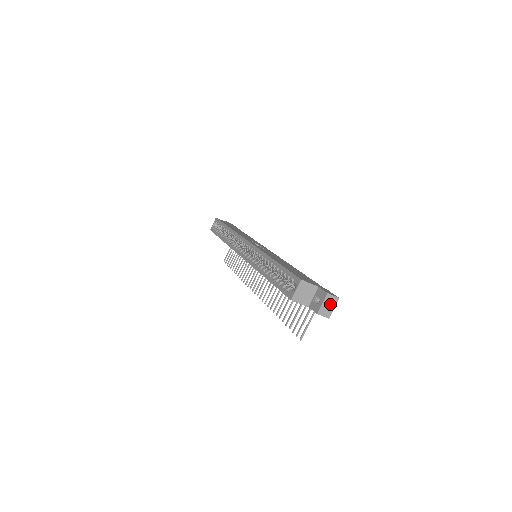
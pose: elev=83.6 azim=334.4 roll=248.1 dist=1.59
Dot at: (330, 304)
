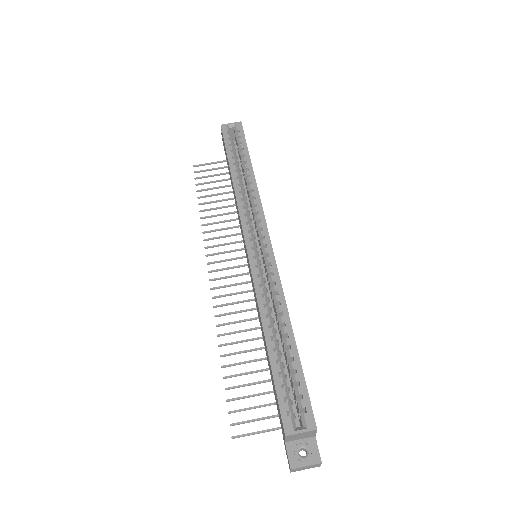
Dot at: (309, 467)
